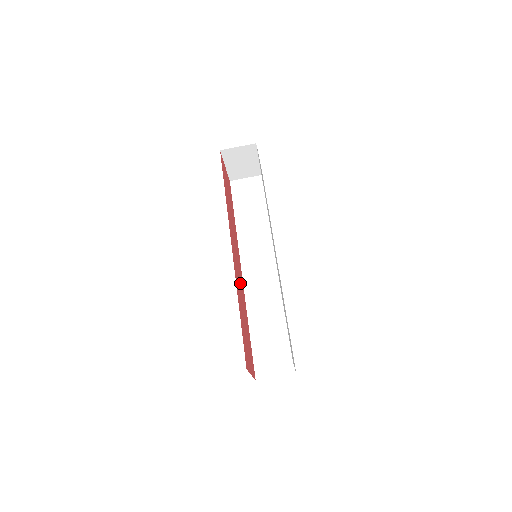
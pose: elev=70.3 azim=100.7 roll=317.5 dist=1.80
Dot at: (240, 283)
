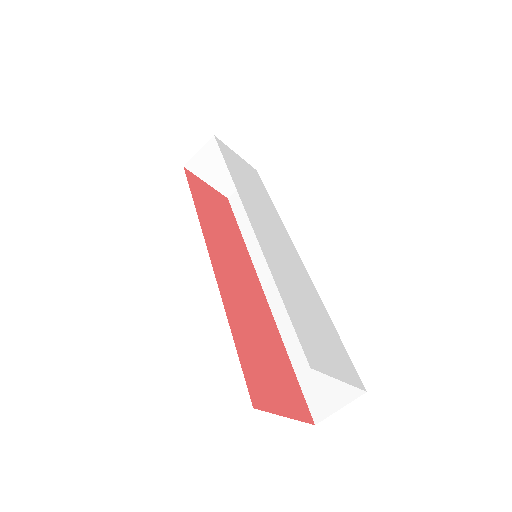
Dot at: (249, 299)
